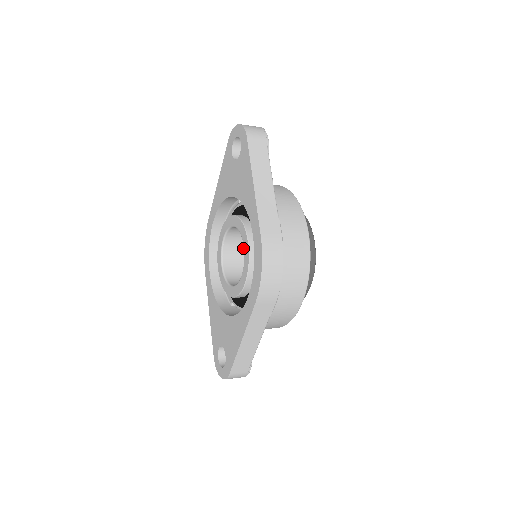
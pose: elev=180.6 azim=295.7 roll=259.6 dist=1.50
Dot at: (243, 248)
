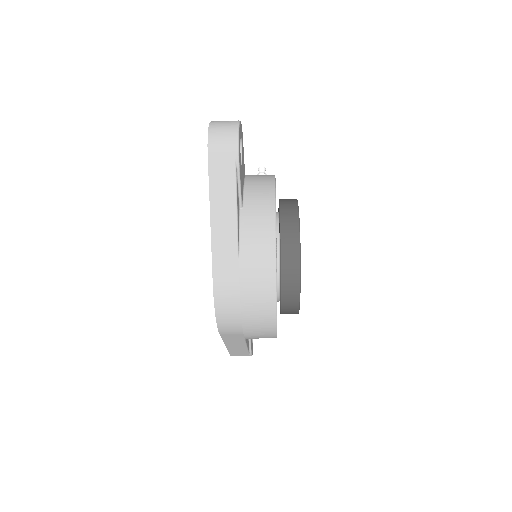
Dot at: occluded
